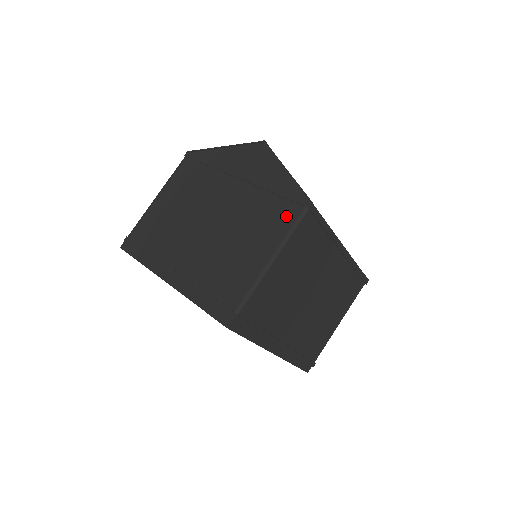
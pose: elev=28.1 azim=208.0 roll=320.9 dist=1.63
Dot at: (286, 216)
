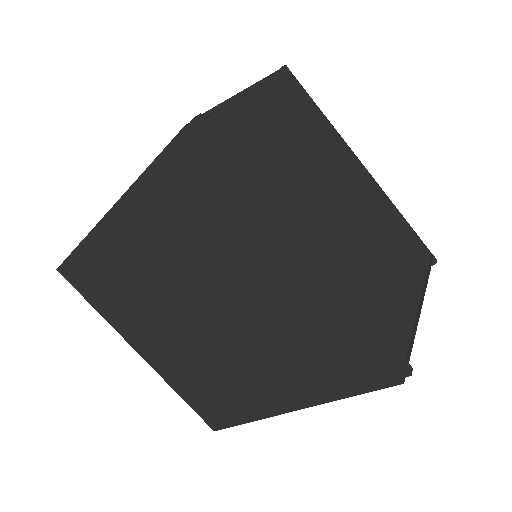
Dot at: occluded
